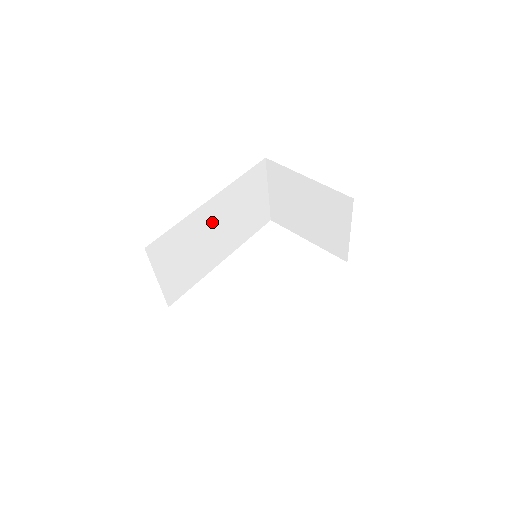
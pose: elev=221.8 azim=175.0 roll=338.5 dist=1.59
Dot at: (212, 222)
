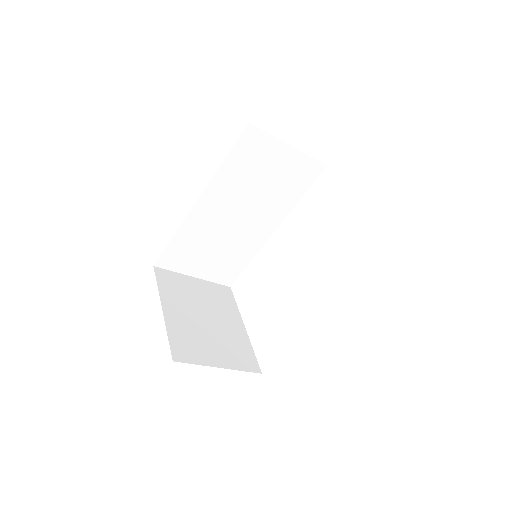
Dot at: (222, 214)
